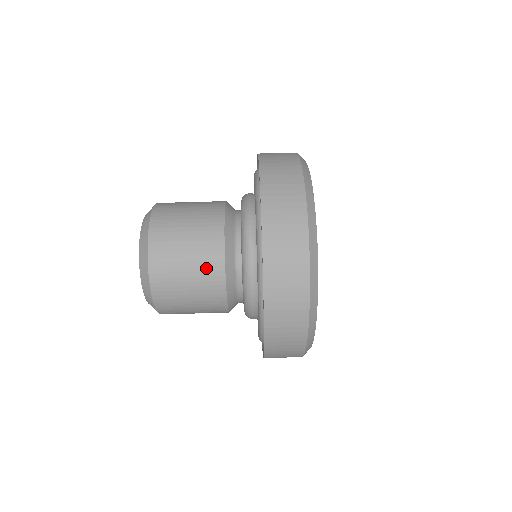
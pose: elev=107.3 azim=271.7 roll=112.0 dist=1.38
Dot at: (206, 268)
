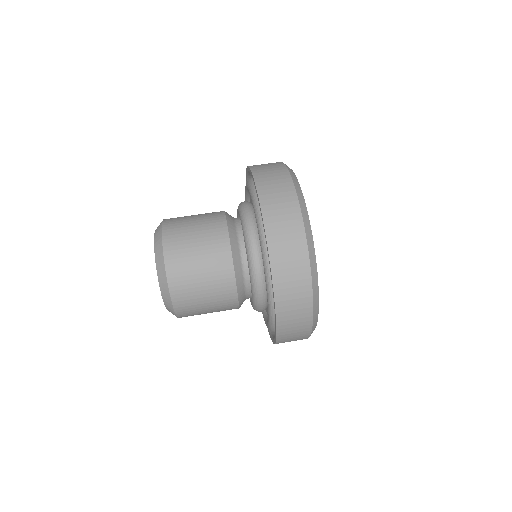
Dot at: (218, 272)
